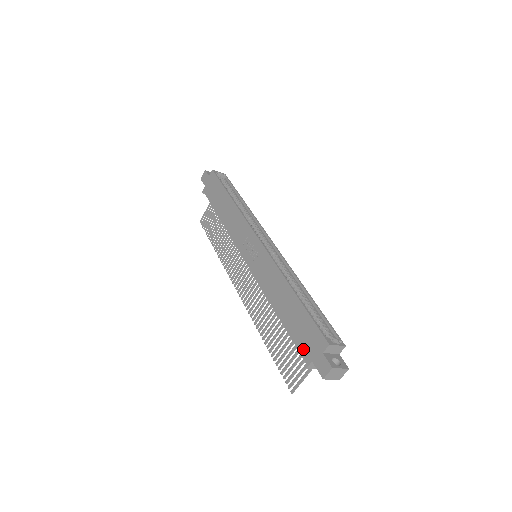
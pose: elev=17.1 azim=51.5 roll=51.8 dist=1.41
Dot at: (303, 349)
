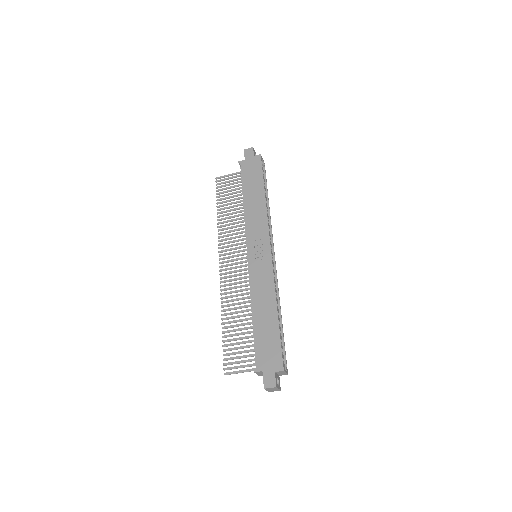
Dot at: (260, 358)
